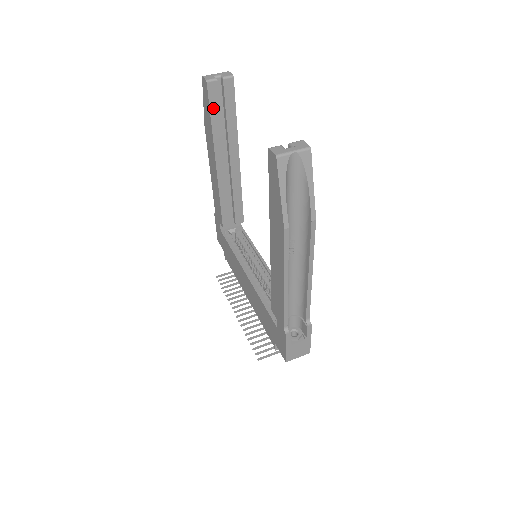
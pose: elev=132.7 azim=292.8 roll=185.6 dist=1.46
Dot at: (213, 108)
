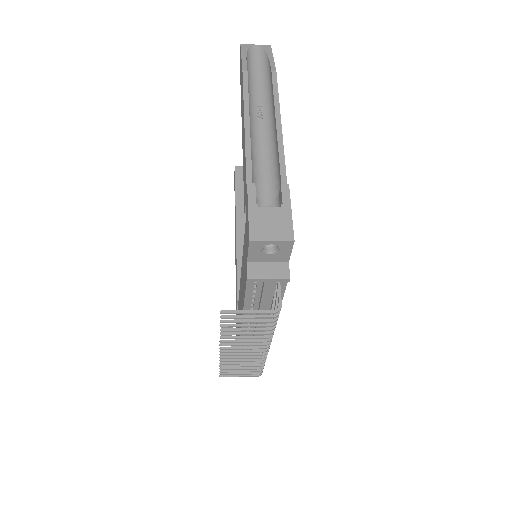
Dot at: (238, 183)
